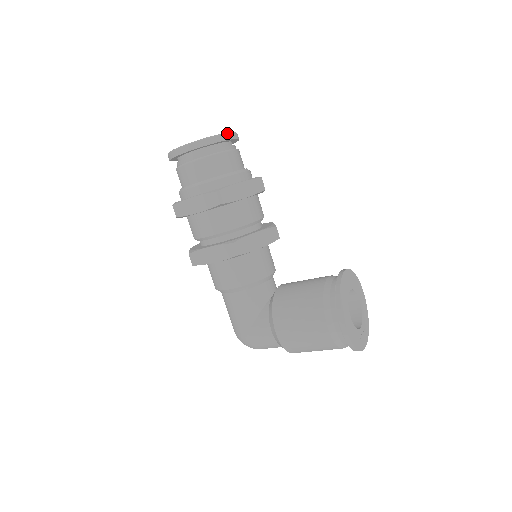
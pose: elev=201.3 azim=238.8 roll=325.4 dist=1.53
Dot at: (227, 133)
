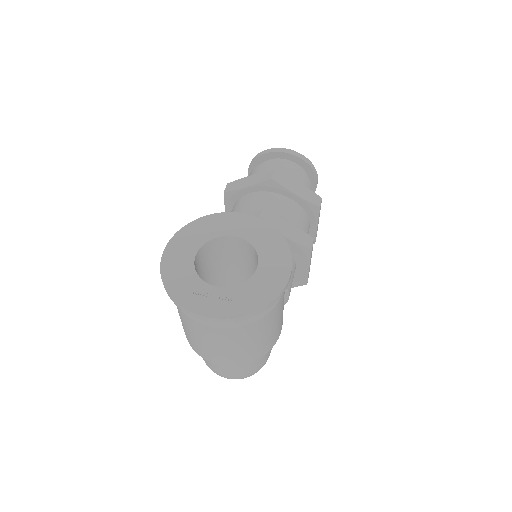
Dot at: (275, 148)
